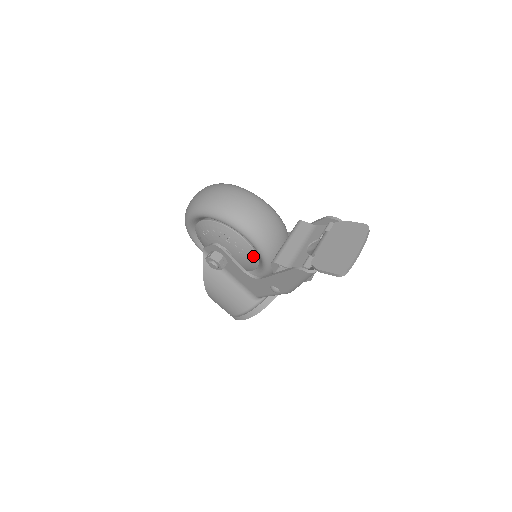
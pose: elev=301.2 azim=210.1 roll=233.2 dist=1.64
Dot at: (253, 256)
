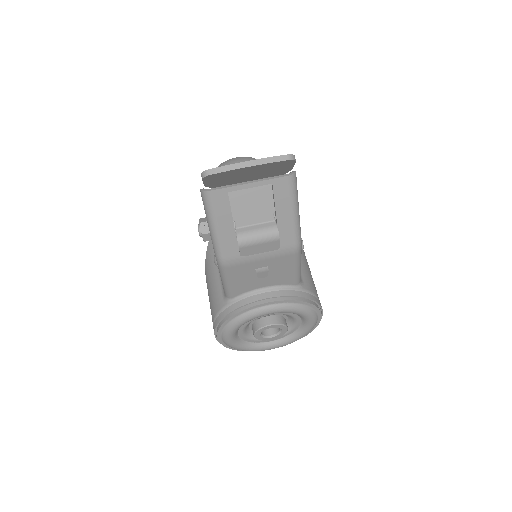
Dot at: occluded
